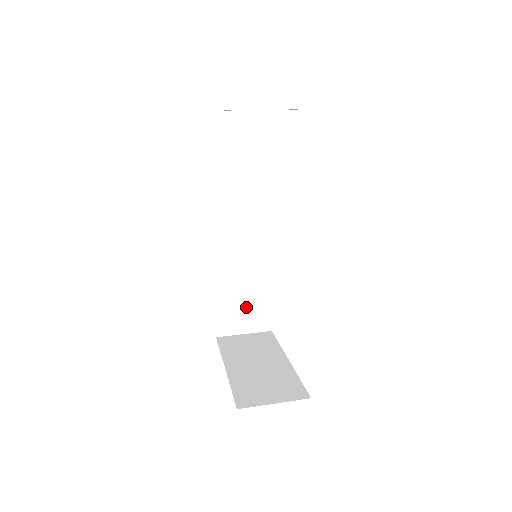
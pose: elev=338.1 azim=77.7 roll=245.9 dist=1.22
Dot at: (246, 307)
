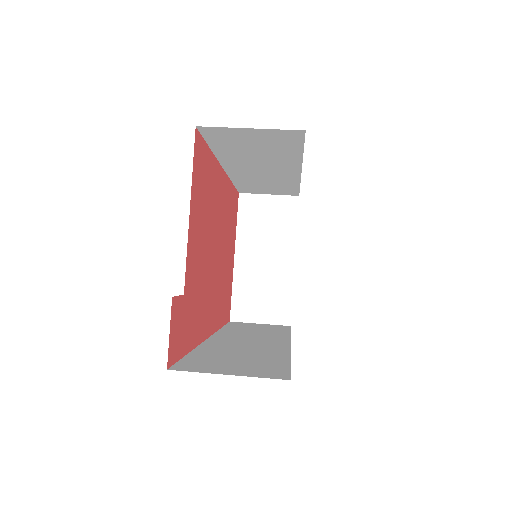
Dot at: (270, 188)
